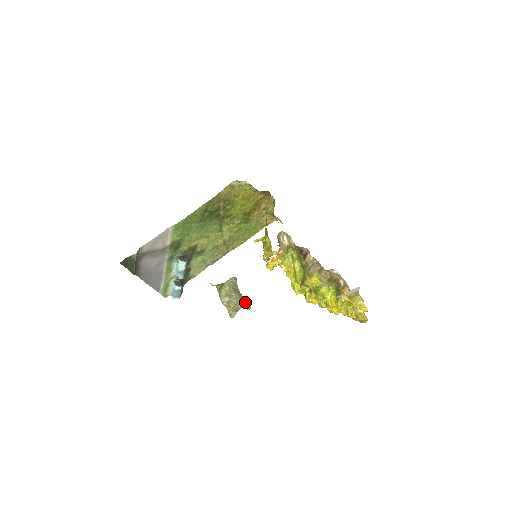
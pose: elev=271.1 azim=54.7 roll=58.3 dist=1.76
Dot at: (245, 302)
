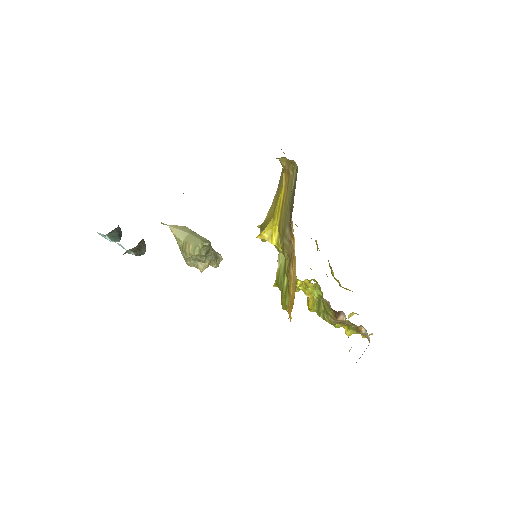
Dot at: (216, 258)
